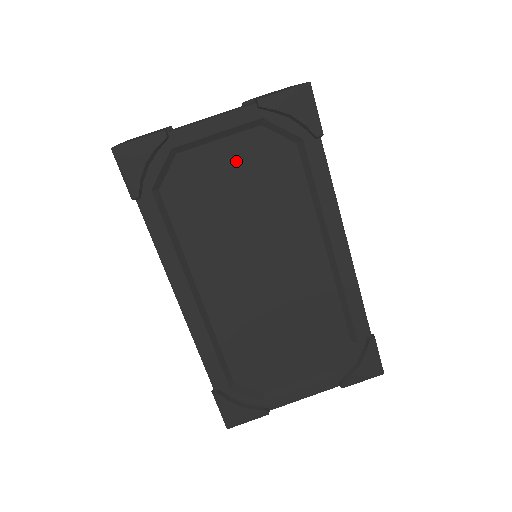
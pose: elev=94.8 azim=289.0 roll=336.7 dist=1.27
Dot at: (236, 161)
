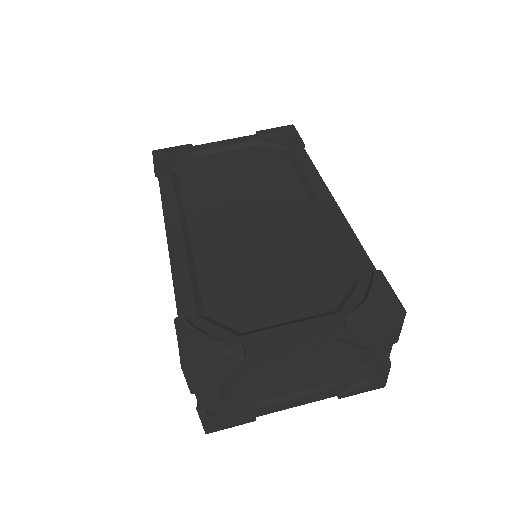
Dot at: (238, 160)
